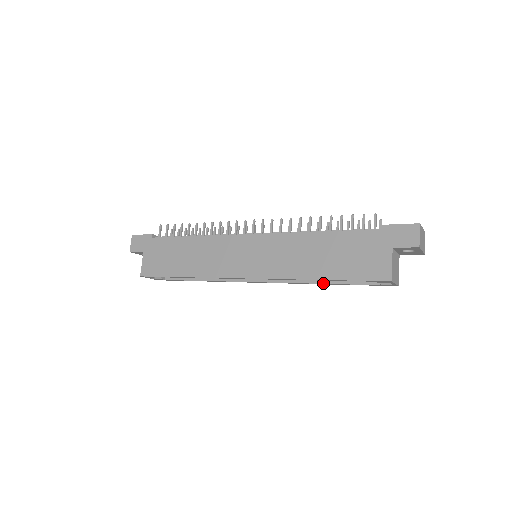
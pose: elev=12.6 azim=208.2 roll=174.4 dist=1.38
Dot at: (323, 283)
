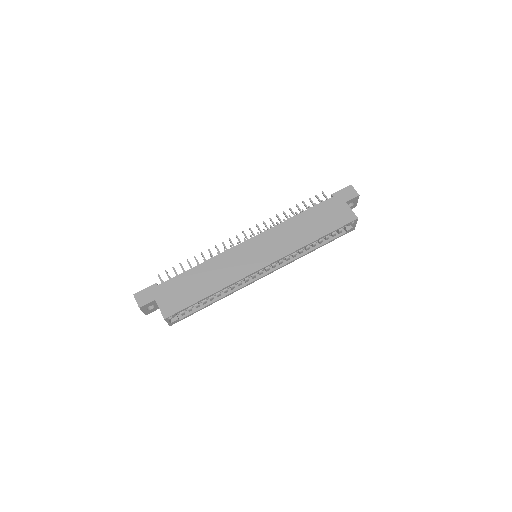
Dot at: (311, 250)
